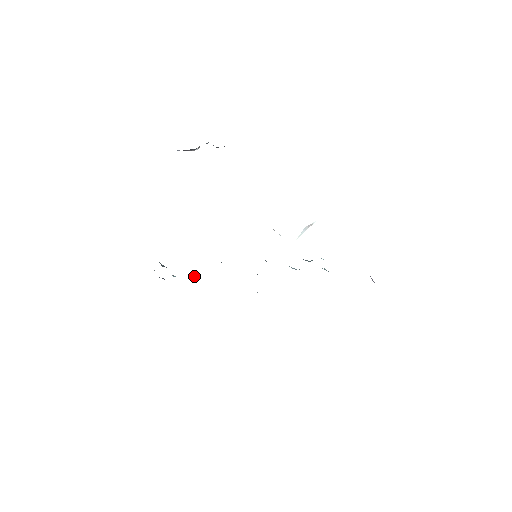
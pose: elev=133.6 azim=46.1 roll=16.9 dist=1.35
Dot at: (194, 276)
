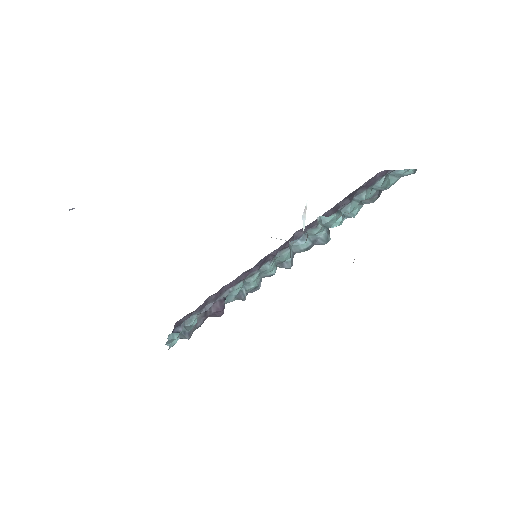
Dot at: (205, 306)
